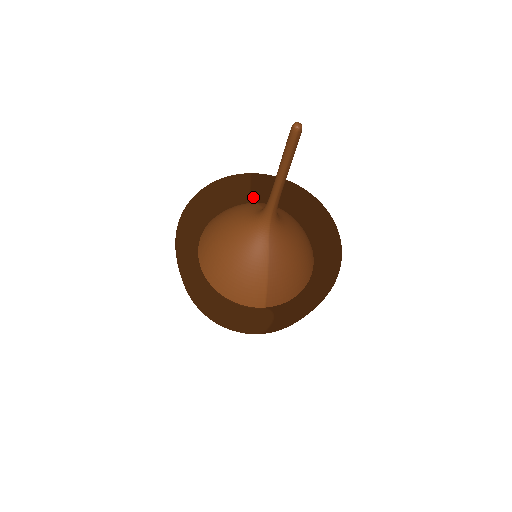
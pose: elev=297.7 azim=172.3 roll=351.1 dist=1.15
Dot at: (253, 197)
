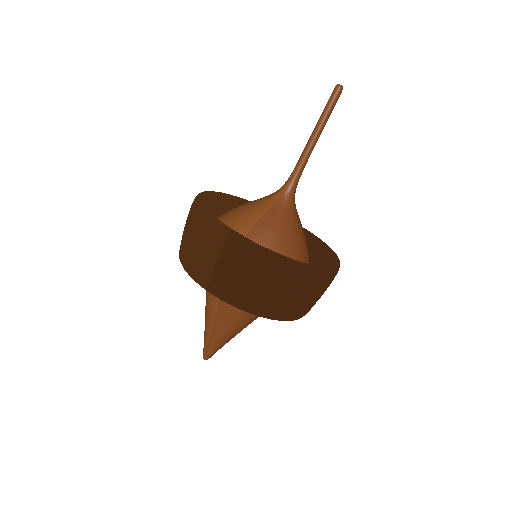
Dot at: occluded
